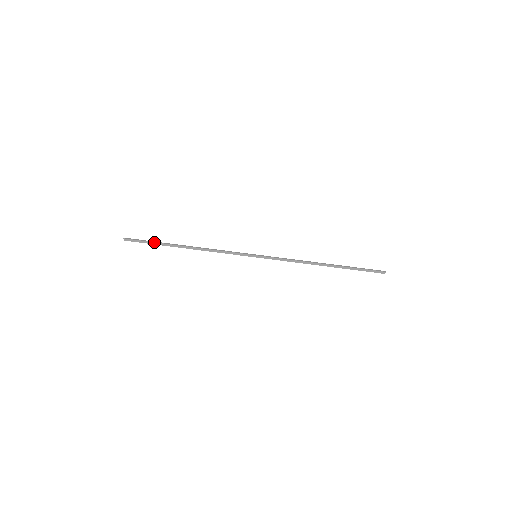
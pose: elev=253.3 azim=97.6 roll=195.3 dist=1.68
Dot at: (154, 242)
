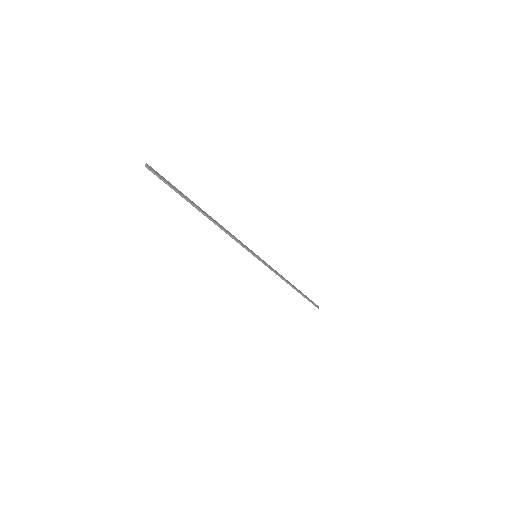
Dot at: (178, 193)
